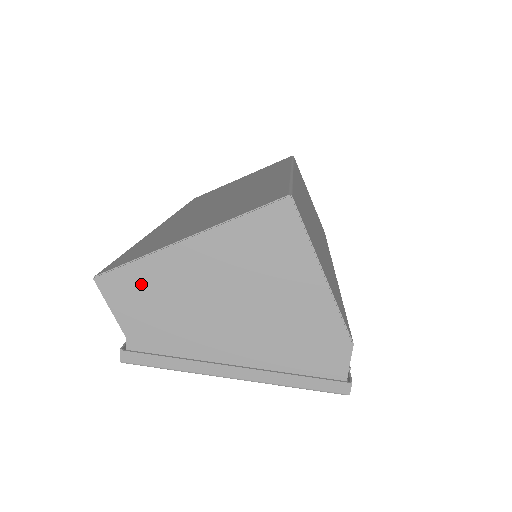
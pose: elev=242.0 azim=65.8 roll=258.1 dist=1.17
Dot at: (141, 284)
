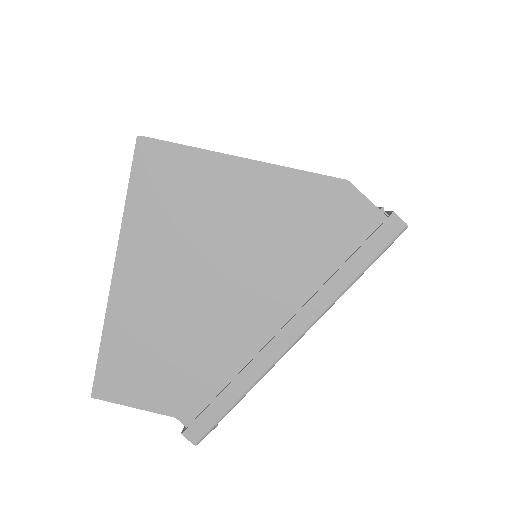
Dot at: (128, 355)
